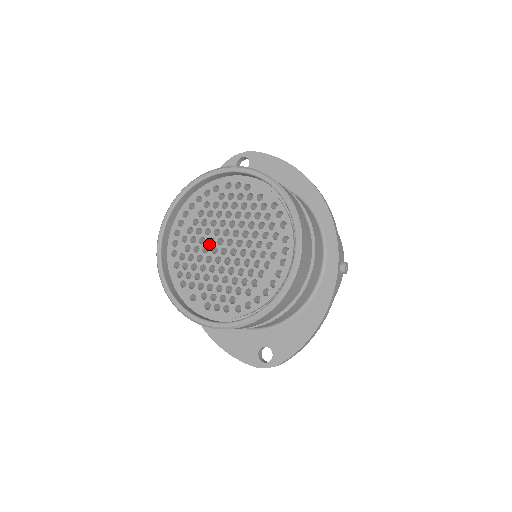
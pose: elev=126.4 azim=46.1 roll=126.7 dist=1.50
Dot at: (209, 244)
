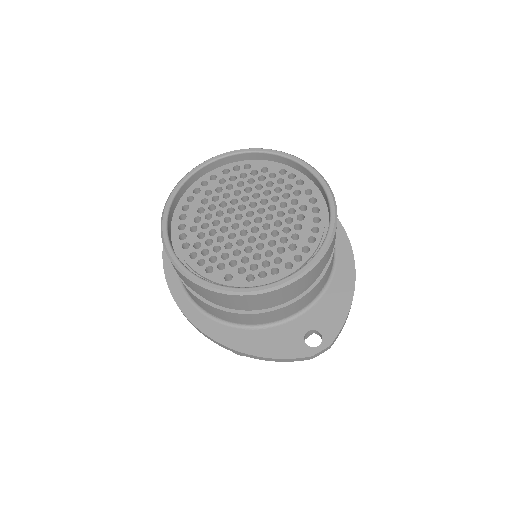
Dot at: (226, 223)
